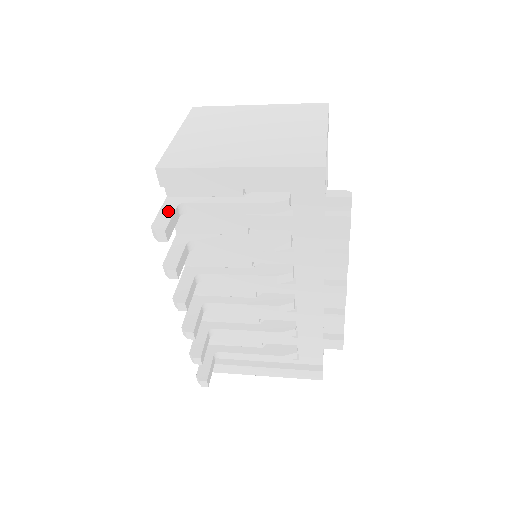
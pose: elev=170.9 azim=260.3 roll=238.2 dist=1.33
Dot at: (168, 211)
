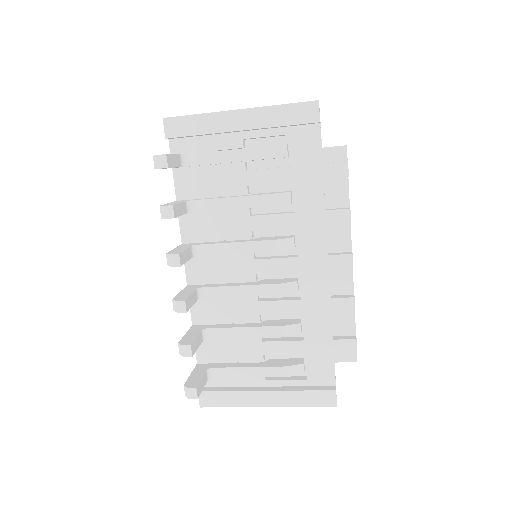
Dot at: occluded
